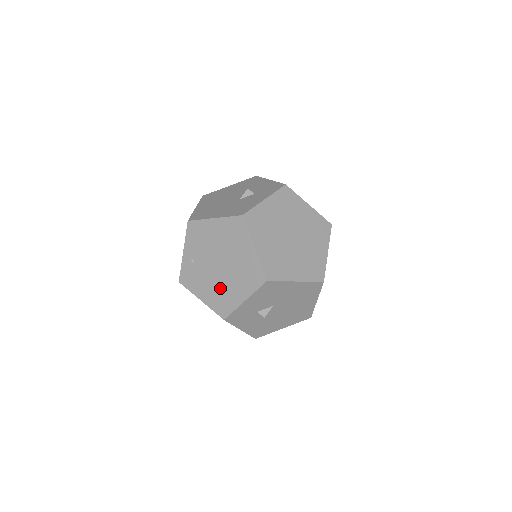
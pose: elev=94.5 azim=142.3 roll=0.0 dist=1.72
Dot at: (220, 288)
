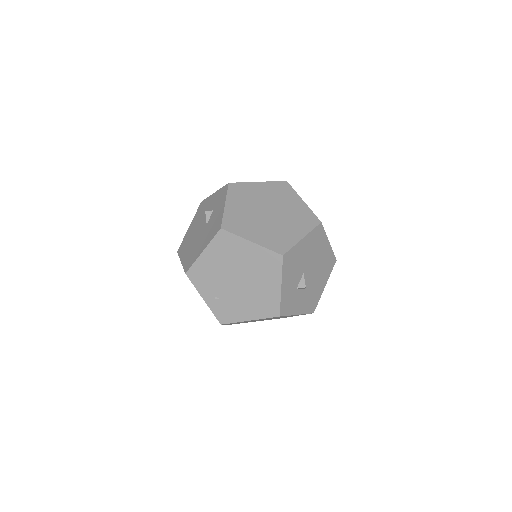
Dot at: (255, 297)
